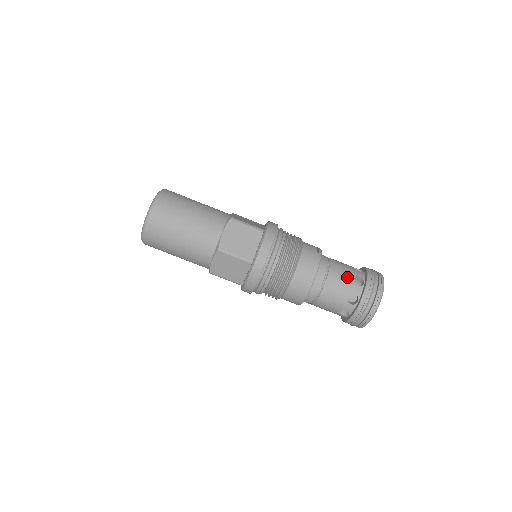
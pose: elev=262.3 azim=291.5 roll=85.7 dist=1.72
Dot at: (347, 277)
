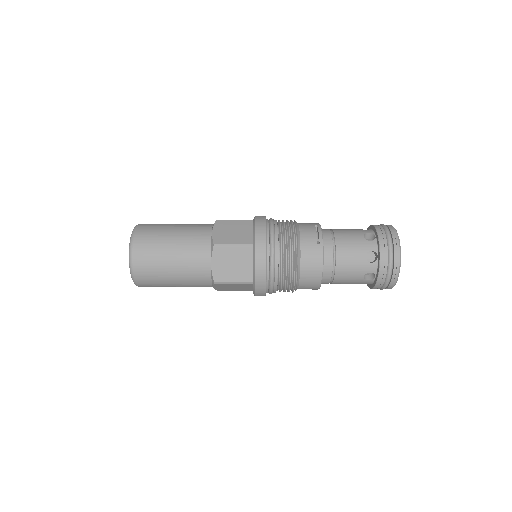
Dot at: (357, 258)
